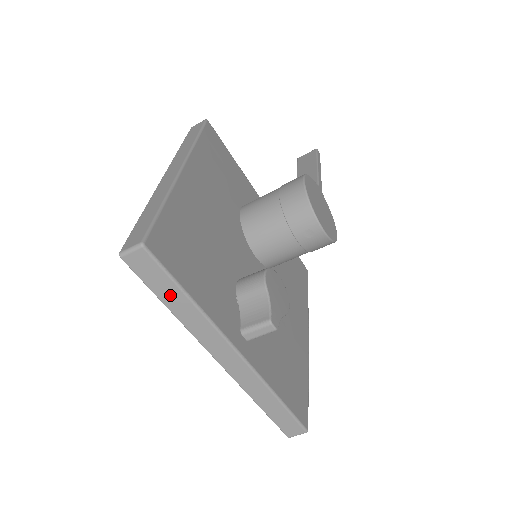
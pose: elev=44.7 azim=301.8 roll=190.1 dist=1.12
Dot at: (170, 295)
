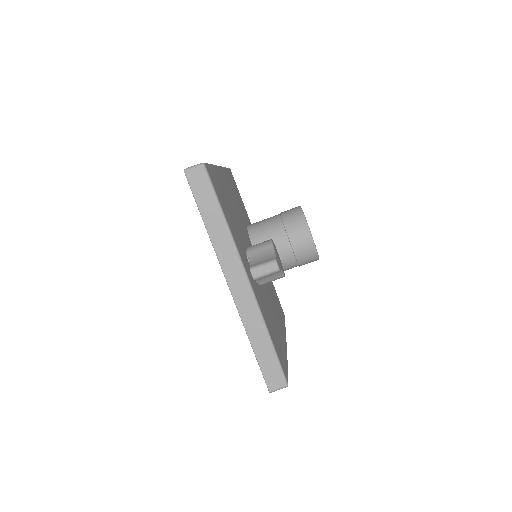
Dot at: (210, 211)
